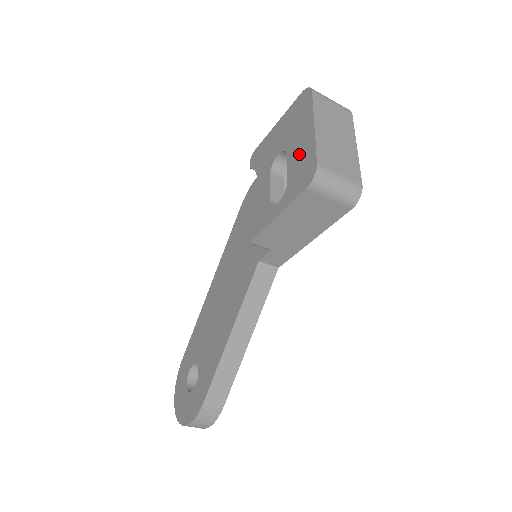
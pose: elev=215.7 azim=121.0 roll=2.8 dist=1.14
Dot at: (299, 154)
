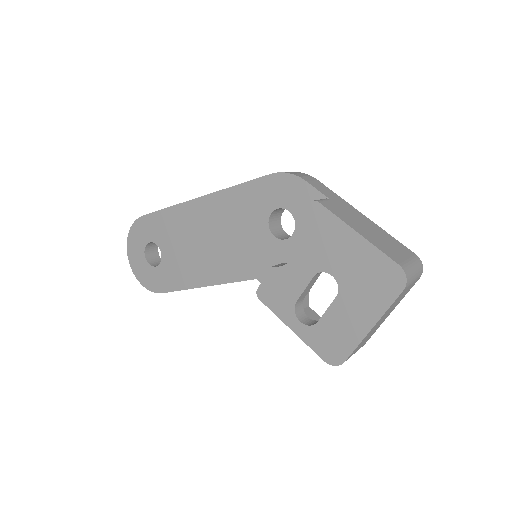
Dot at: (343, 324)
